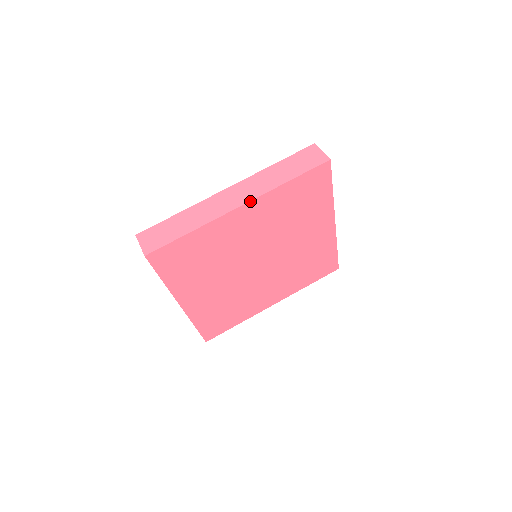
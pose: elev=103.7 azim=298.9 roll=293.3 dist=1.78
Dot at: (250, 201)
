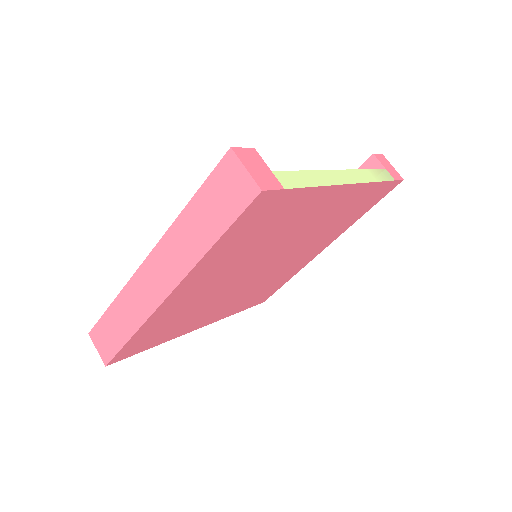
Dot at: (176, 287)
